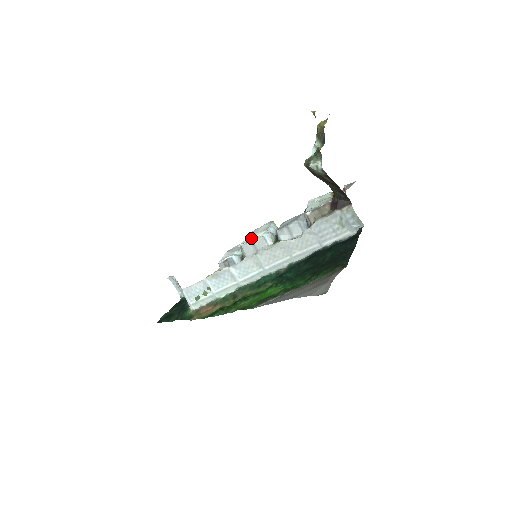
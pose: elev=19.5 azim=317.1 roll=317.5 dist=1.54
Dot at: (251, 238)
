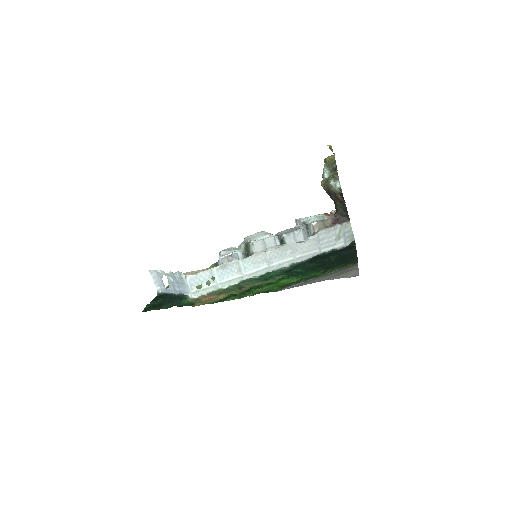
Dot at: (258, 238)
